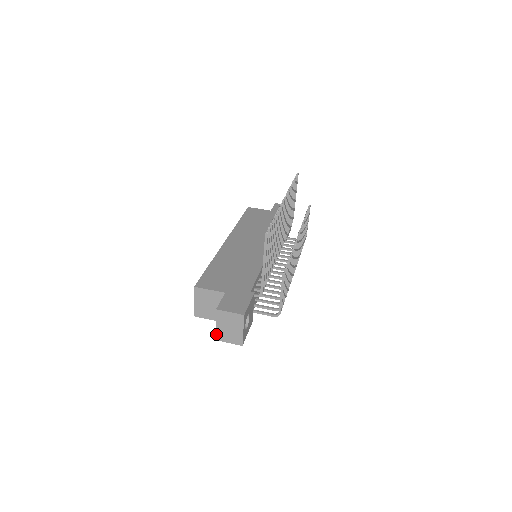
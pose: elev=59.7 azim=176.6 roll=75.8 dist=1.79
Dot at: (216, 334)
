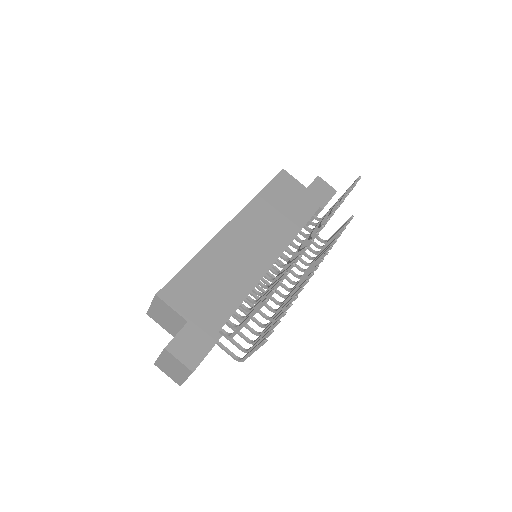
Dot at: (156, 361)
